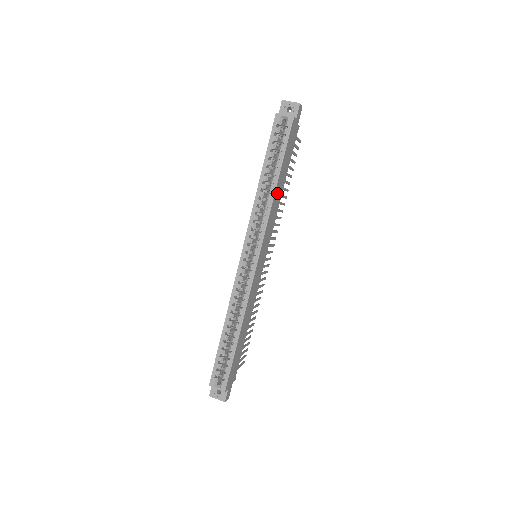
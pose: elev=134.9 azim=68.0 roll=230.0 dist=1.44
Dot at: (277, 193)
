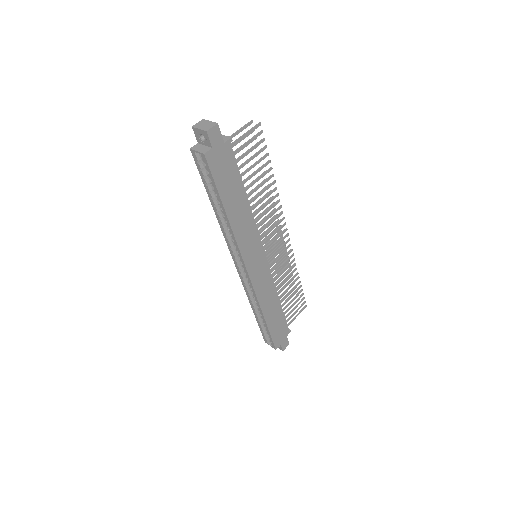
Dot at: (236, 217)
